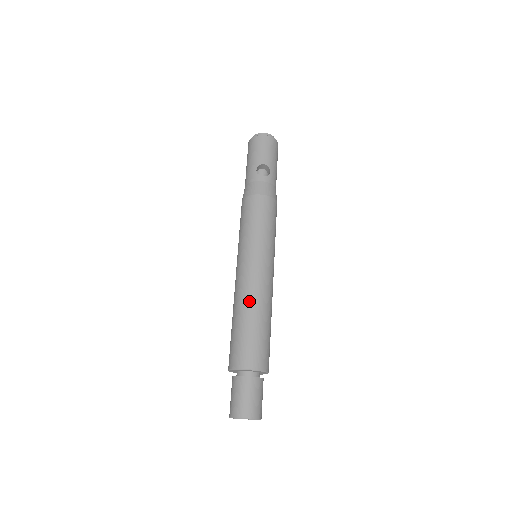
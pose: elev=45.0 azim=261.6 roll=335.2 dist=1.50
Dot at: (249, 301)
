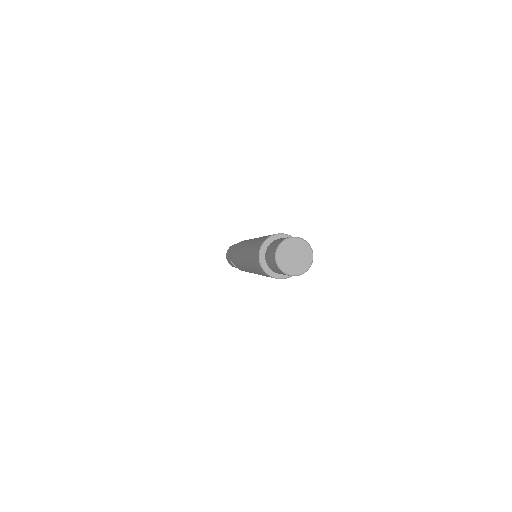
Dot at: occluded
